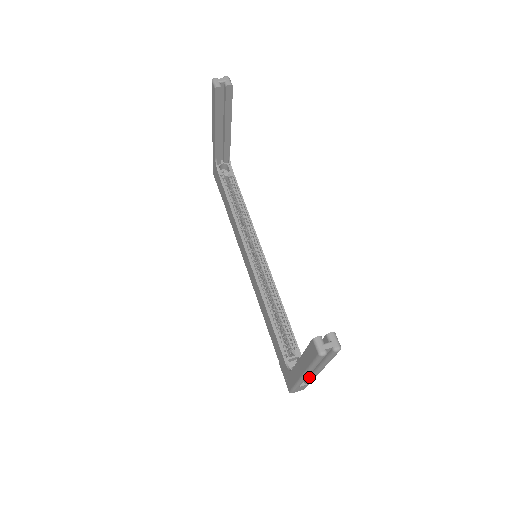
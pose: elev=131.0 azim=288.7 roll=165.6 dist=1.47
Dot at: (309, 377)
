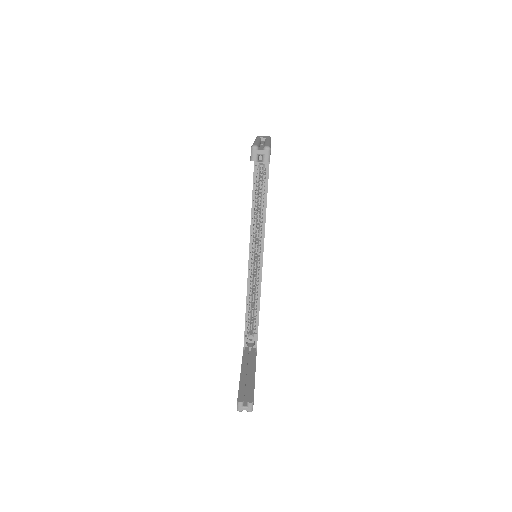
Dot at: occluded
